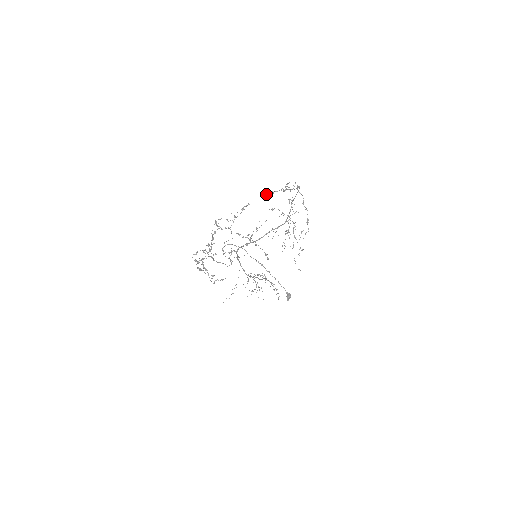
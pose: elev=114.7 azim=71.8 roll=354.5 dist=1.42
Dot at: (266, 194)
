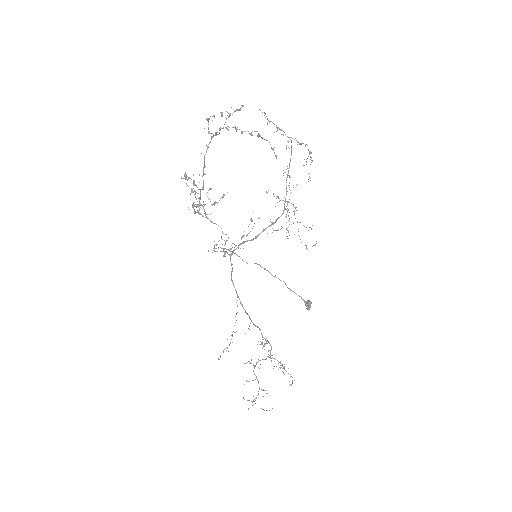
Dot at: occluded
